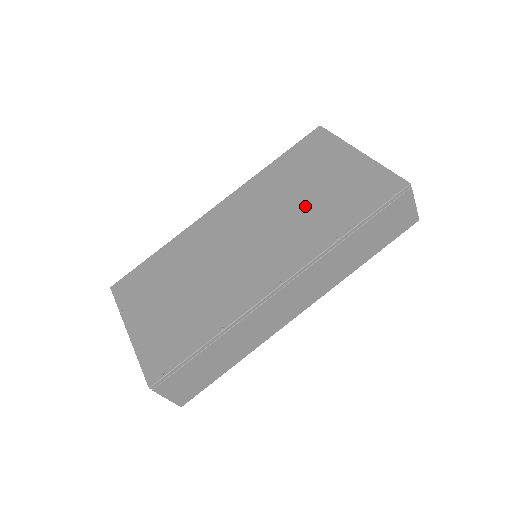
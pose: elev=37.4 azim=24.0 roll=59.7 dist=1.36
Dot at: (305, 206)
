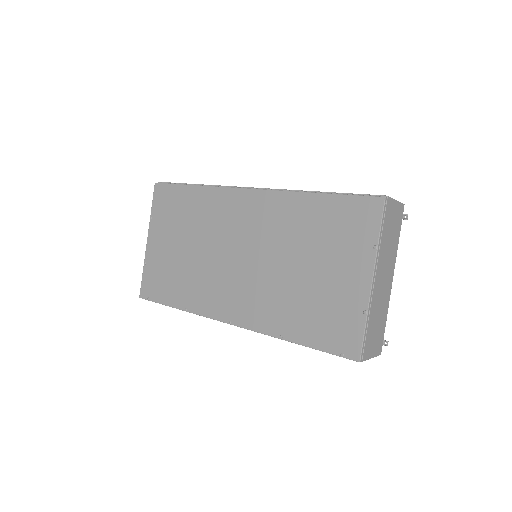
Dot at: (291, 280)
